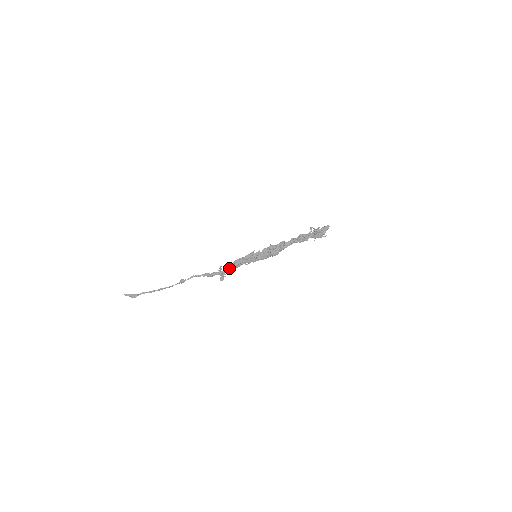
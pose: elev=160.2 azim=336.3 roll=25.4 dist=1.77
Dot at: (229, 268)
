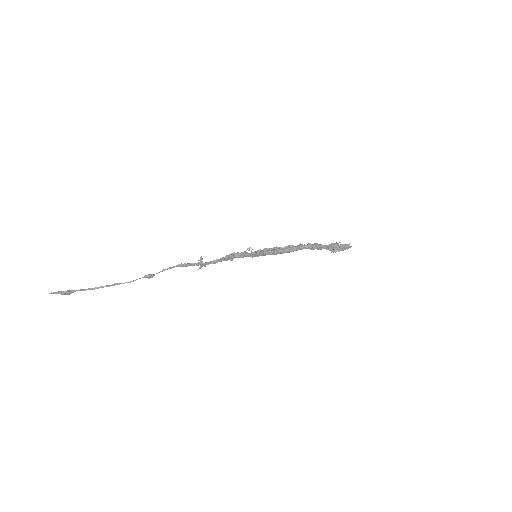
Dot at: (216, 262)
